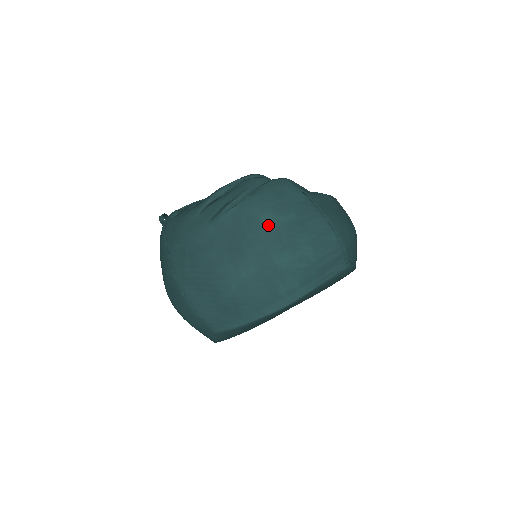
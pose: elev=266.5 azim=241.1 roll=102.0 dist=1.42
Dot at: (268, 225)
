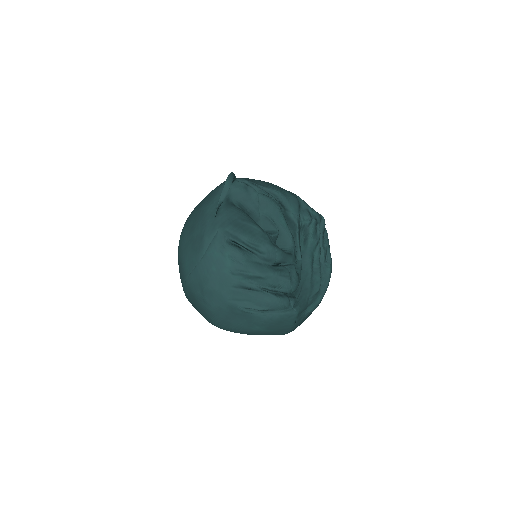
Dot at: (255, 329)
